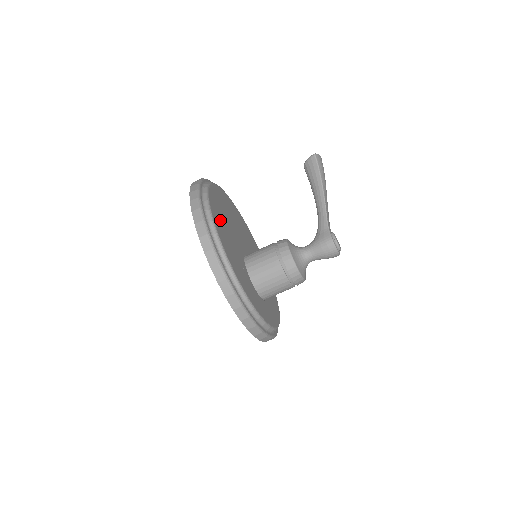
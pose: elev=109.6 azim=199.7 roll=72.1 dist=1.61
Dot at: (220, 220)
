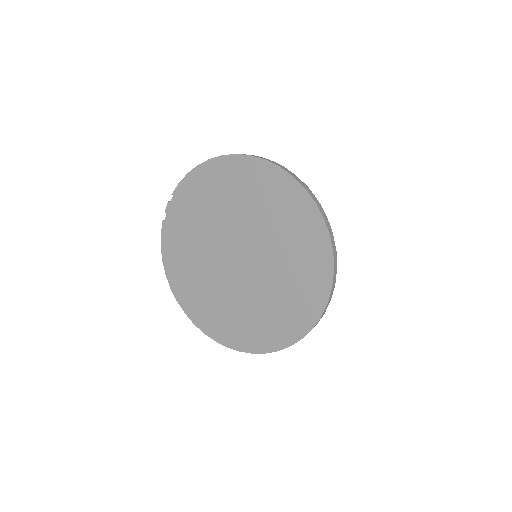
Dot at: occluded
